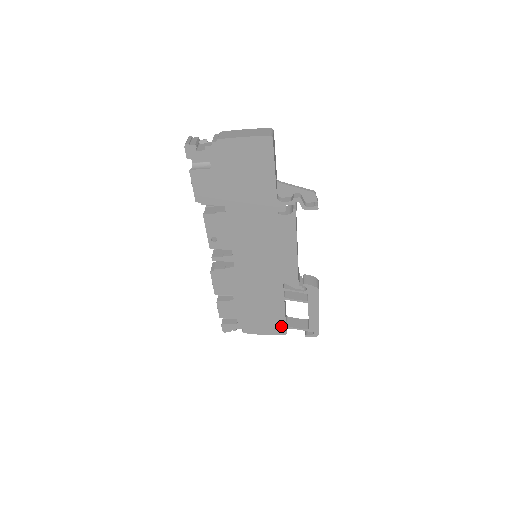
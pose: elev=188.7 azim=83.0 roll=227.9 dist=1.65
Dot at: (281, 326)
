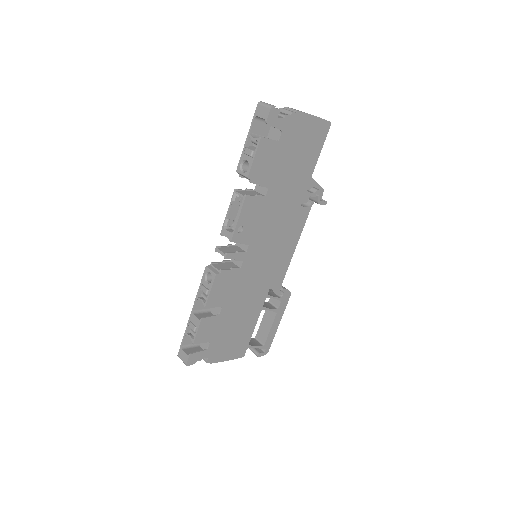
Dot at: (244, 346)
